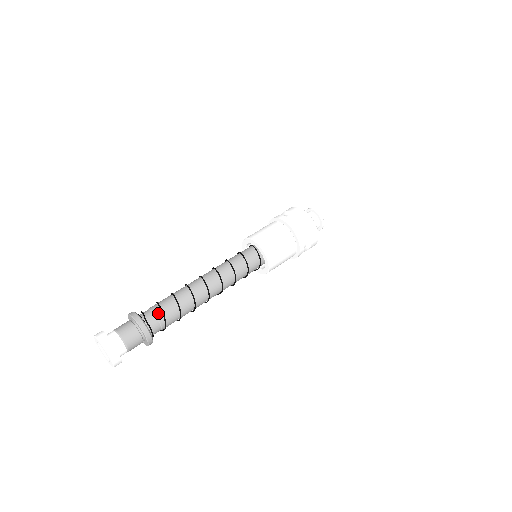
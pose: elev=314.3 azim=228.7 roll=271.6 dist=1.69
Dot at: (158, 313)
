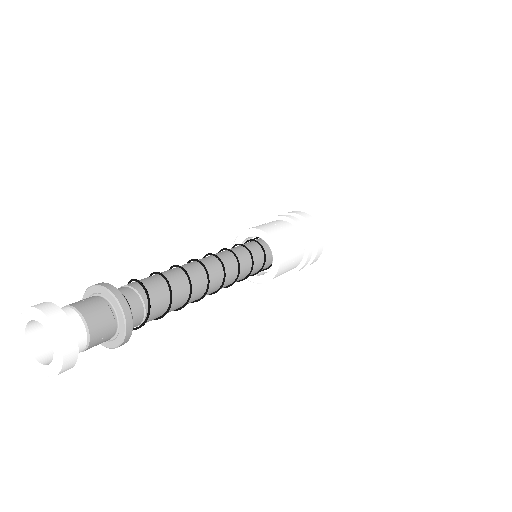
Dot at: (128, 284)
